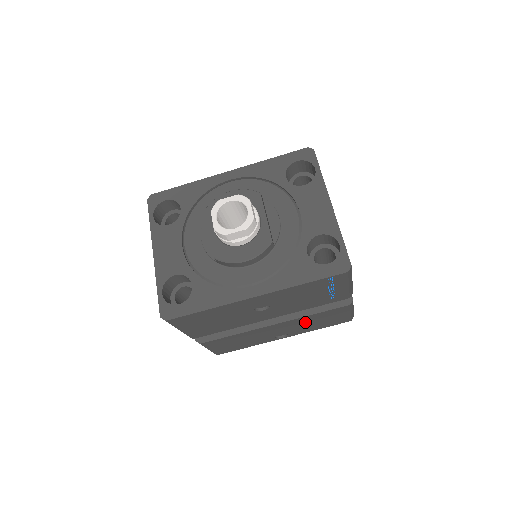
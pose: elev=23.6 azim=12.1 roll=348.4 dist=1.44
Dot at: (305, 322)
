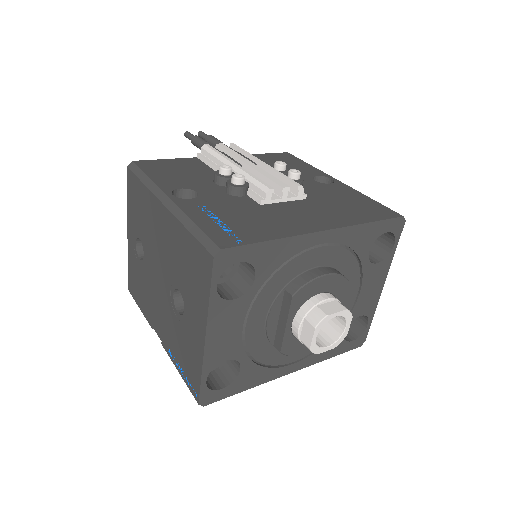
Dot at: occluded
